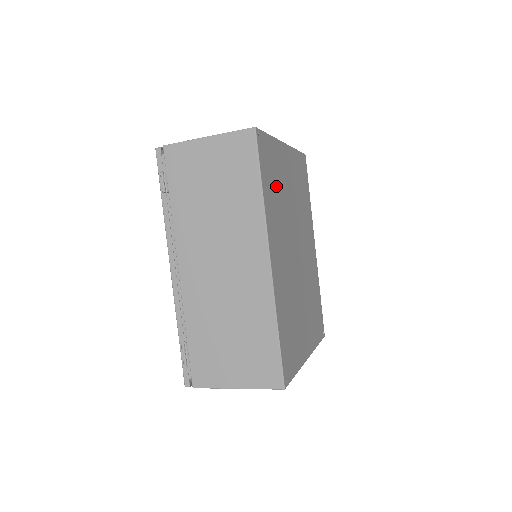
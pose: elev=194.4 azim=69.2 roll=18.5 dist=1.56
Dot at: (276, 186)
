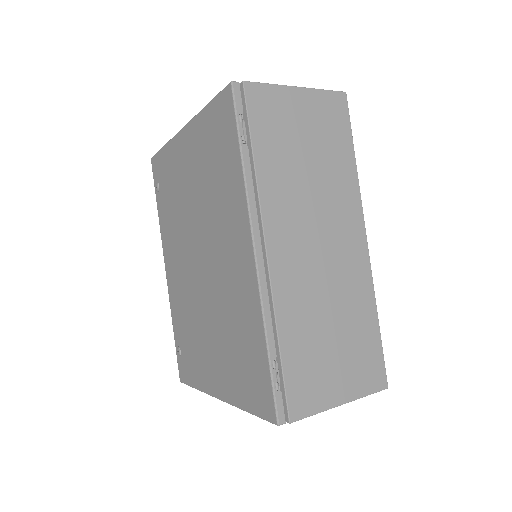
Dot at: occluded
